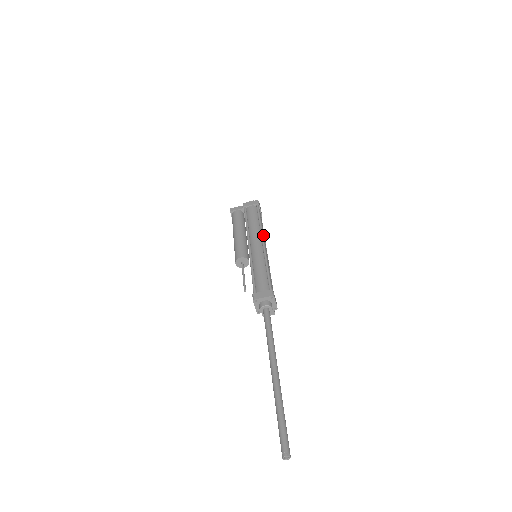
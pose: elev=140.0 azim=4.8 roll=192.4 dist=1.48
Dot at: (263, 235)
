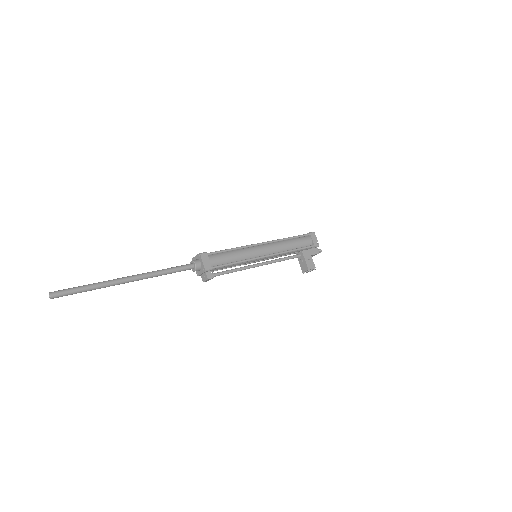
Dot at: (277, 244)
